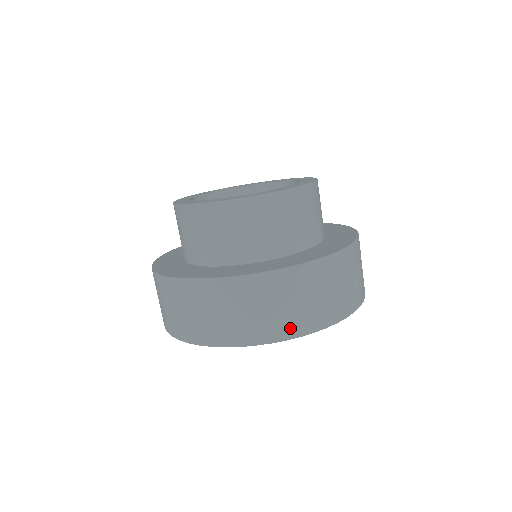
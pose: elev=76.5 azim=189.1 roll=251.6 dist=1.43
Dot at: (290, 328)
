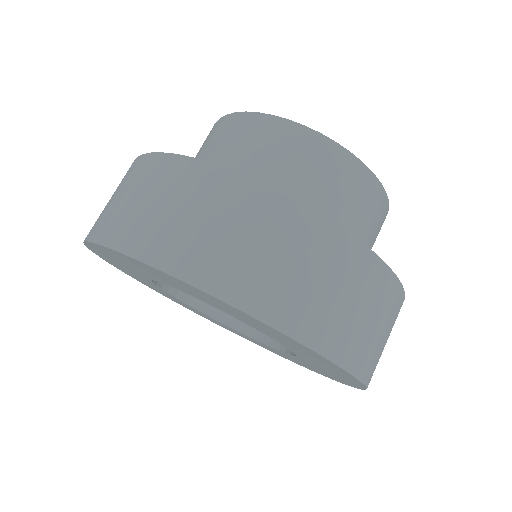
Dot at: (149, 244)
